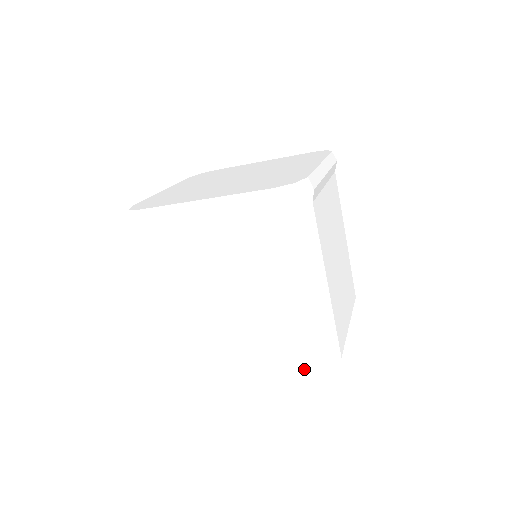
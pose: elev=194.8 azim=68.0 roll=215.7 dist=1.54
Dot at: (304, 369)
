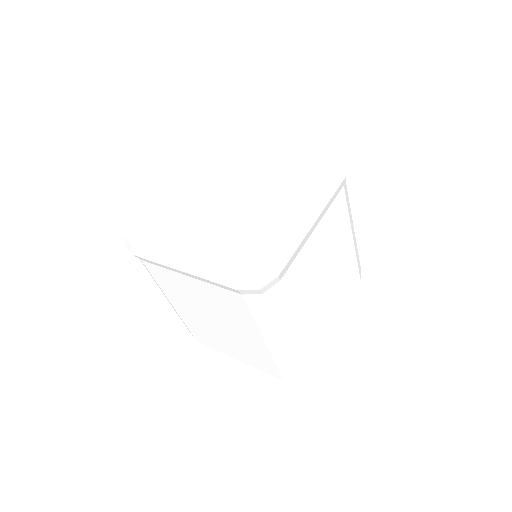
Dot at: (278, 377)
